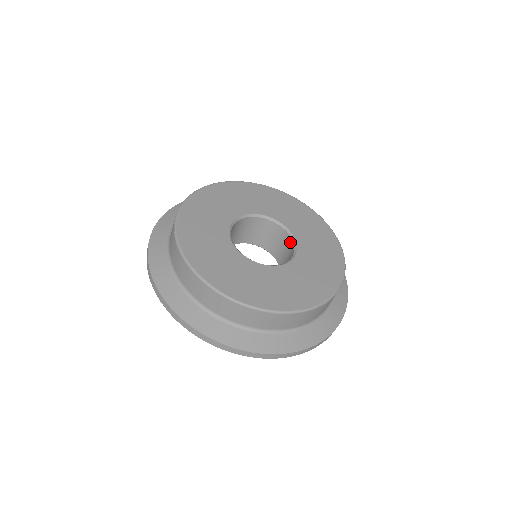
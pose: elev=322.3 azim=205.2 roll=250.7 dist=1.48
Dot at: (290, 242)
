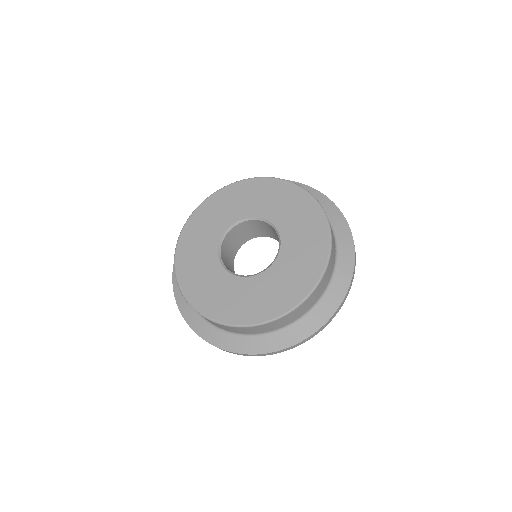
Dot at: occluded
